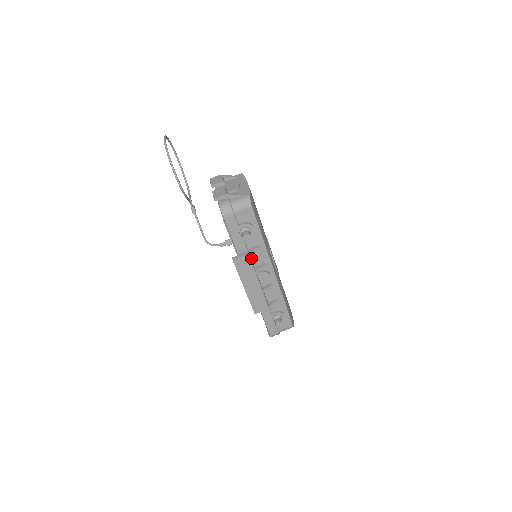
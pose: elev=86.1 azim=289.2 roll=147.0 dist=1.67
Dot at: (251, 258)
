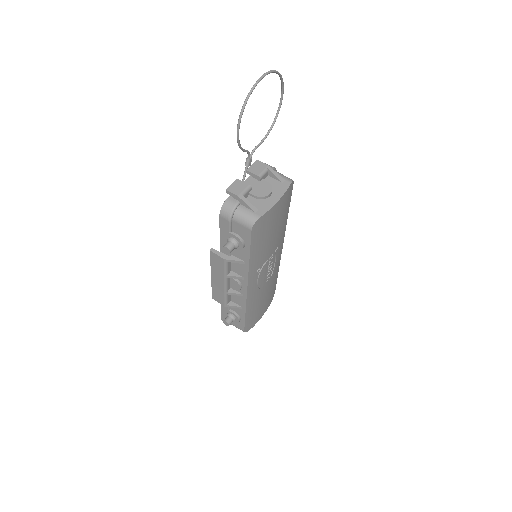
Dot at: occluded
